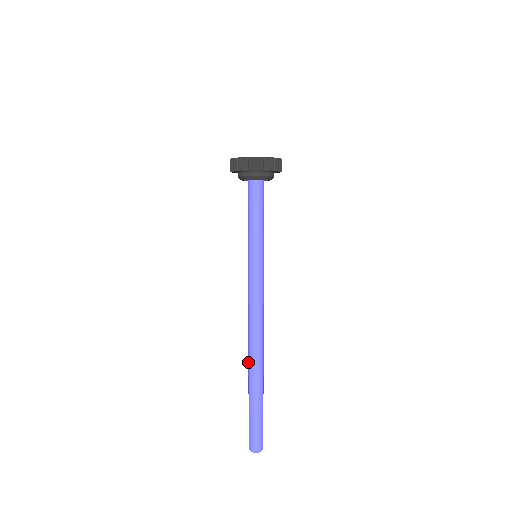
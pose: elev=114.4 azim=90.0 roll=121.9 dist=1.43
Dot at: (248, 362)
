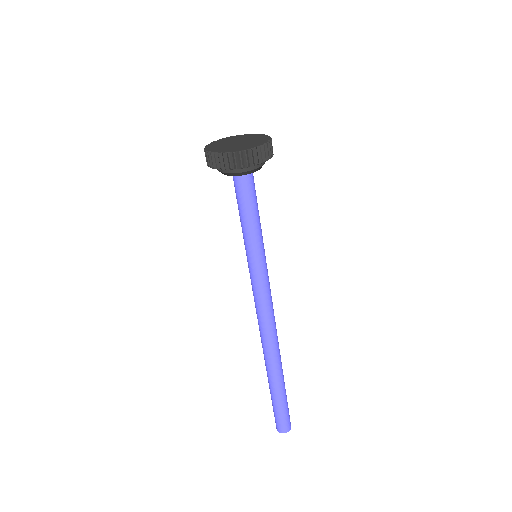
Dot at: (264, 359)
